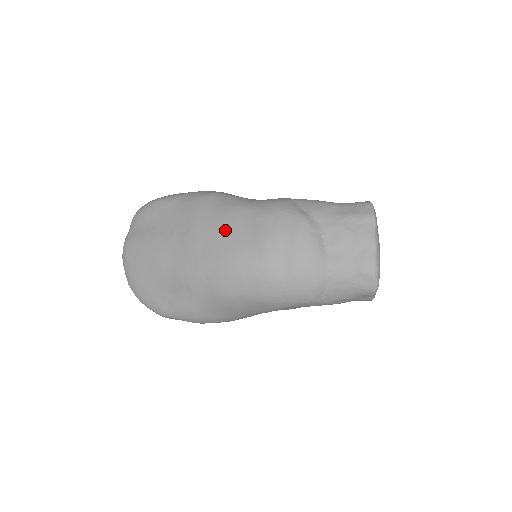
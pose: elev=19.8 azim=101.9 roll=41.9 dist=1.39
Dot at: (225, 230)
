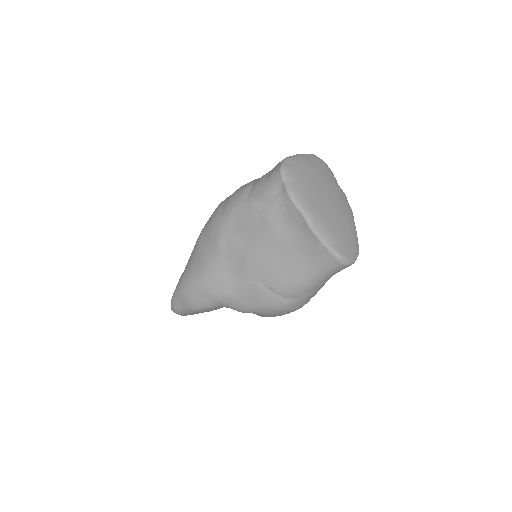
Dot at: occluded
